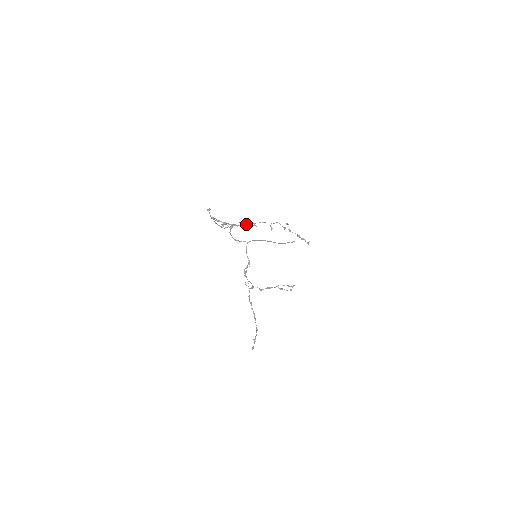
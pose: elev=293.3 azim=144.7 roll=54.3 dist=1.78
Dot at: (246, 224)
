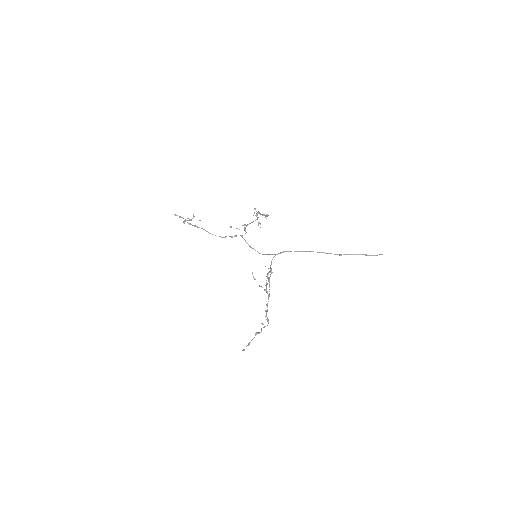
Dot at: (244, 229)
